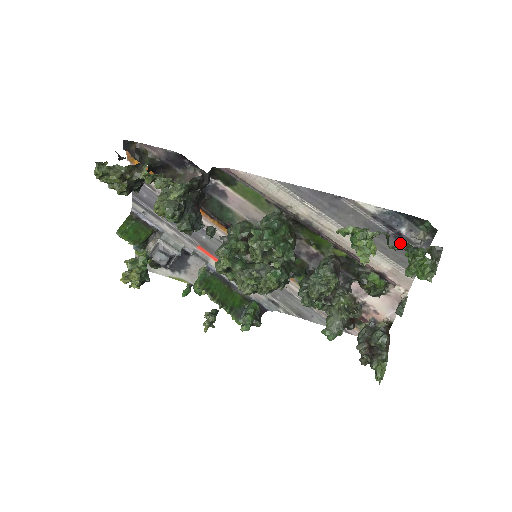
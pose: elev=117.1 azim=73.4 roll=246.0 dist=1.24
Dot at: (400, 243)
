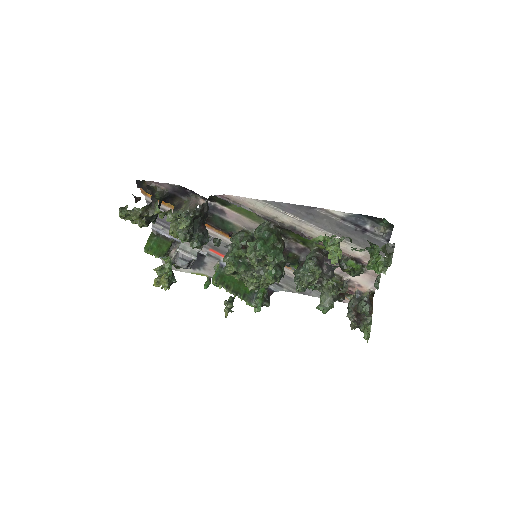
Dot at: (367, 236)
